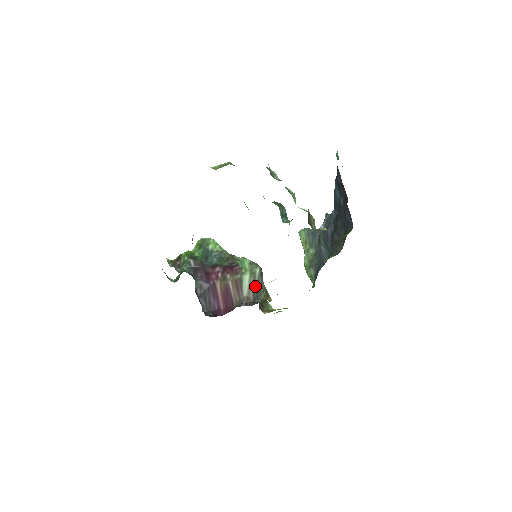
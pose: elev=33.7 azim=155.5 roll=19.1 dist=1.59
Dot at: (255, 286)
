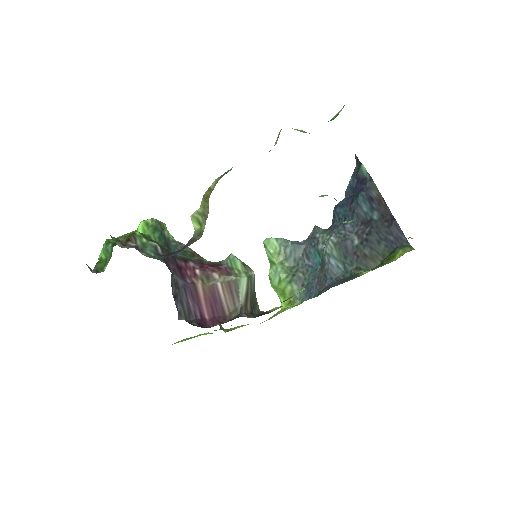
Dot at: (251, 293)
